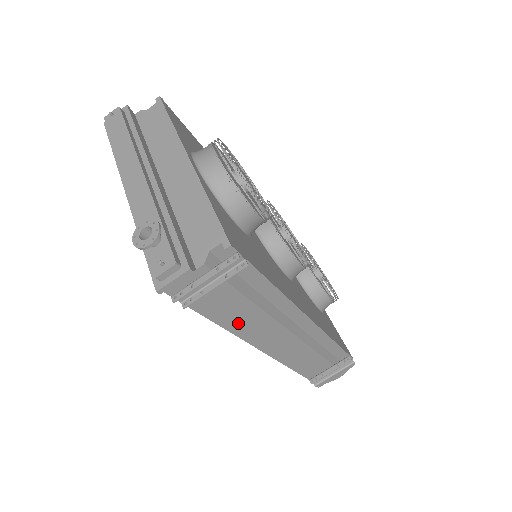
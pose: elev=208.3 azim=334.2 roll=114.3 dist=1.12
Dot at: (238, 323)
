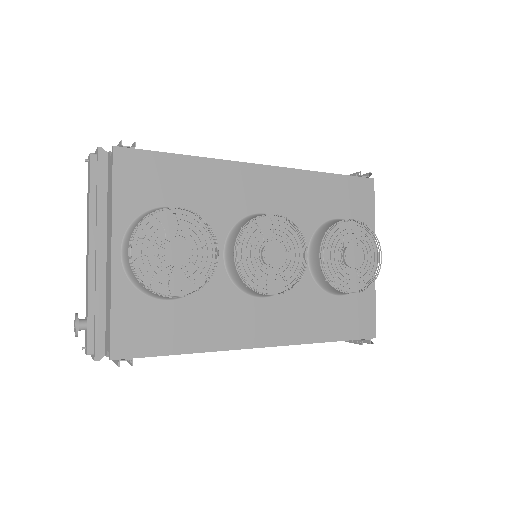
Dot at: occluded
